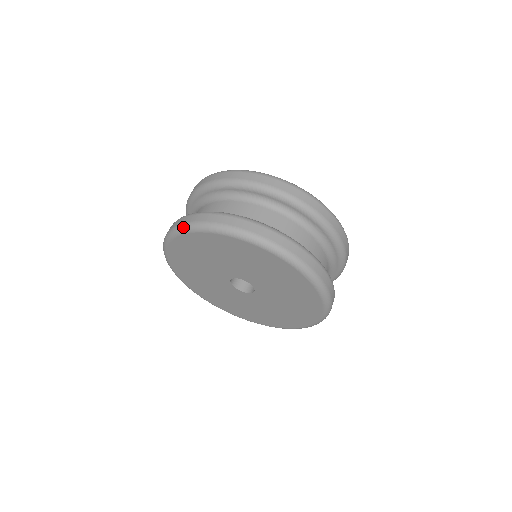
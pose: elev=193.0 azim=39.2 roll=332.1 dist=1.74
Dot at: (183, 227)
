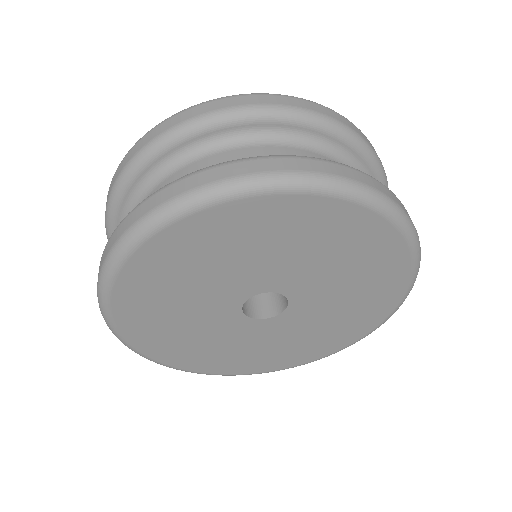
Dot at: (106, 266)
